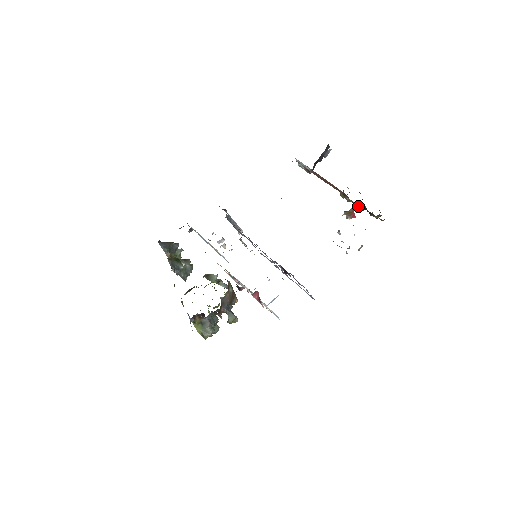
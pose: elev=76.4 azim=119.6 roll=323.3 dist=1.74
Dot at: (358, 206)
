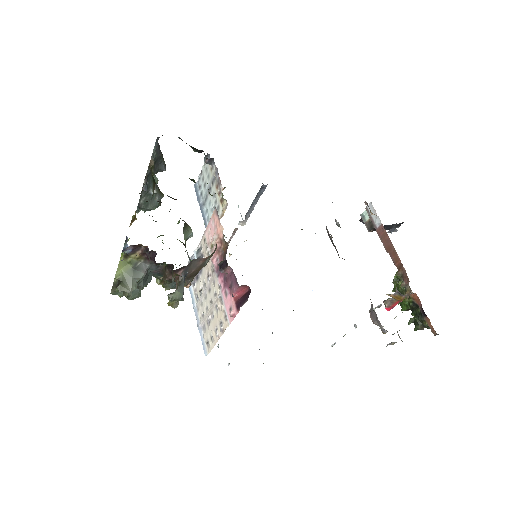
Dot at: (411, 299)
